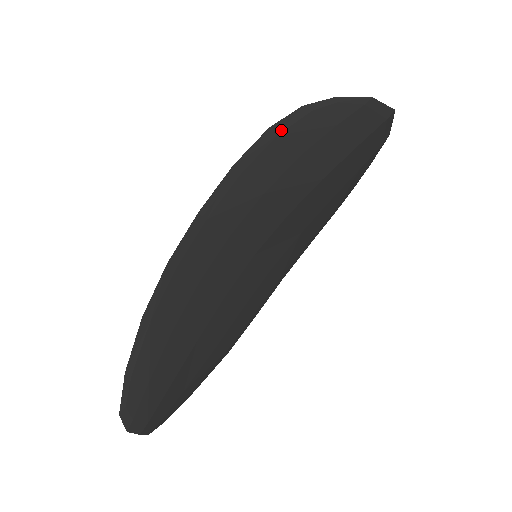
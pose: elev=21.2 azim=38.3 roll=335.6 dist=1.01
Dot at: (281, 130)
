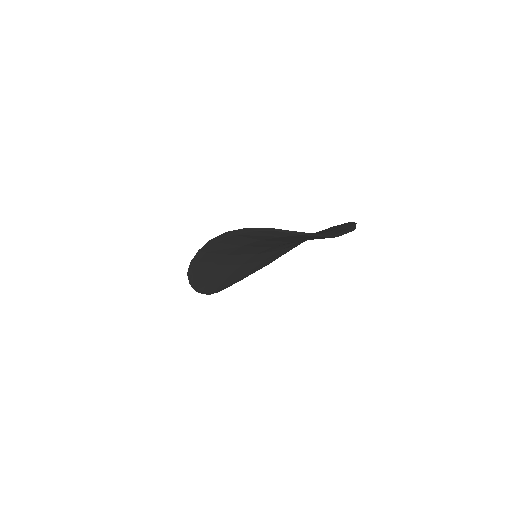
Dot at: (236, 233)
